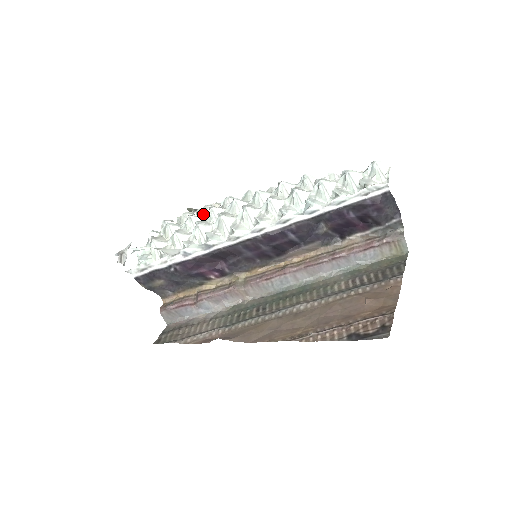
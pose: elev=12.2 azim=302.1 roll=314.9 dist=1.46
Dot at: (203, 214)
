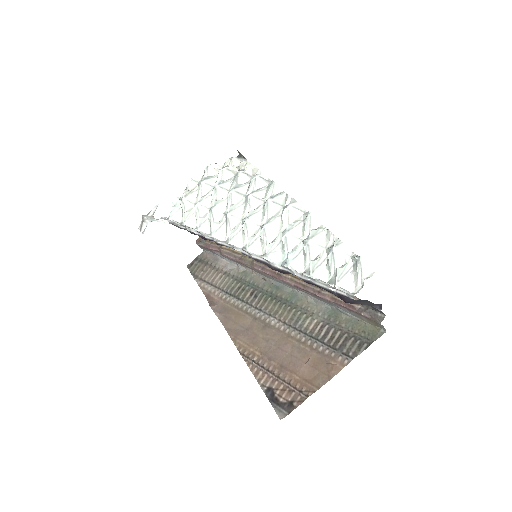
Dot at: (232, 184)
